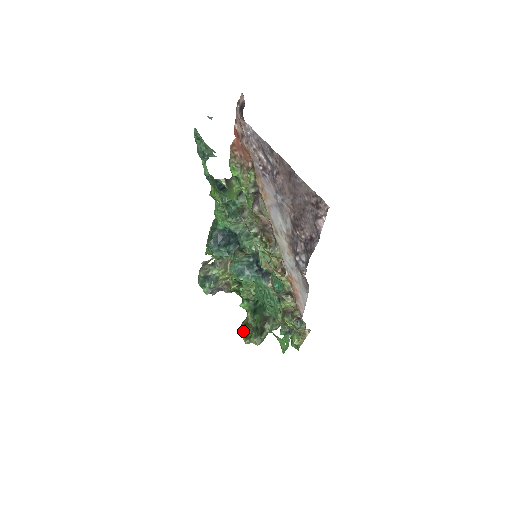
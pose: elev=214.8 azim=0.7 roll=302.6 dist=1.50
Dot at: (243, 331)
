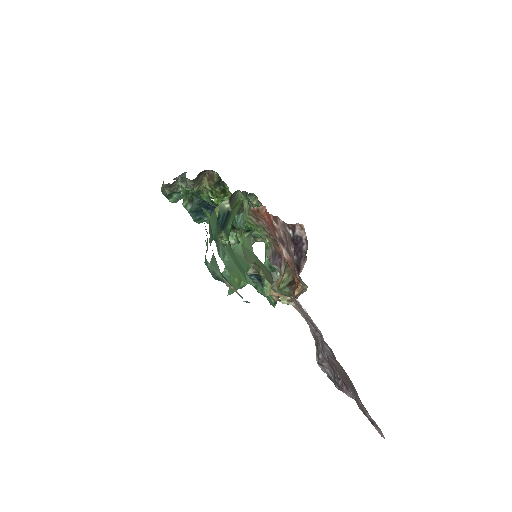
Dot at: occluded
